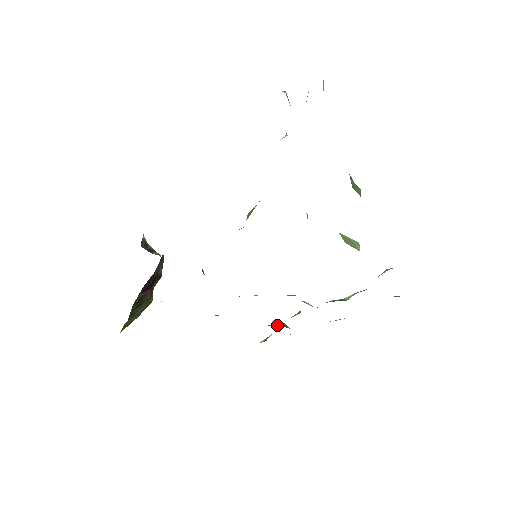
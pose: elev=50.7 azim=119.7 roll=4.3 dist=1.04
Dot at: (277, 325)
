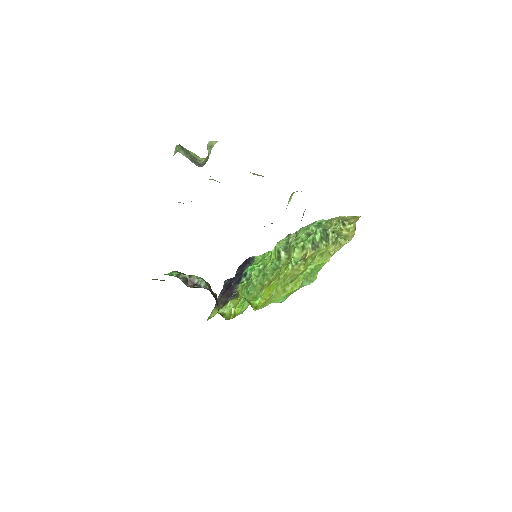
Dot at: (283, 257)
